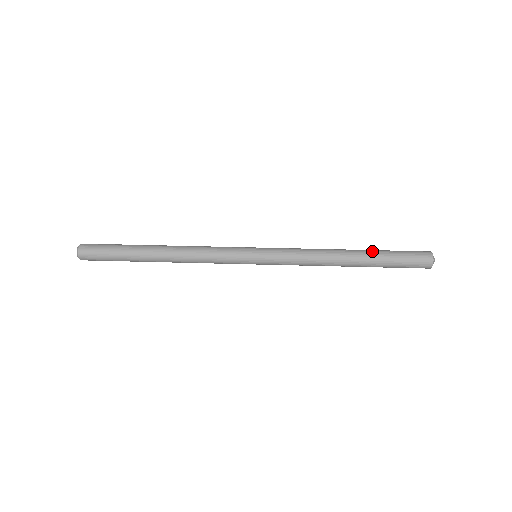
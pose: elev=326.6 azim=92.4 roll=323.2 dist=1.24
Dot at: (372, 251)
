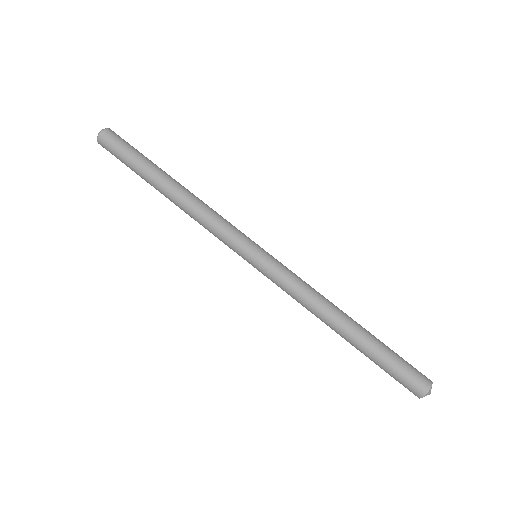
Dot at: (364, 347)
